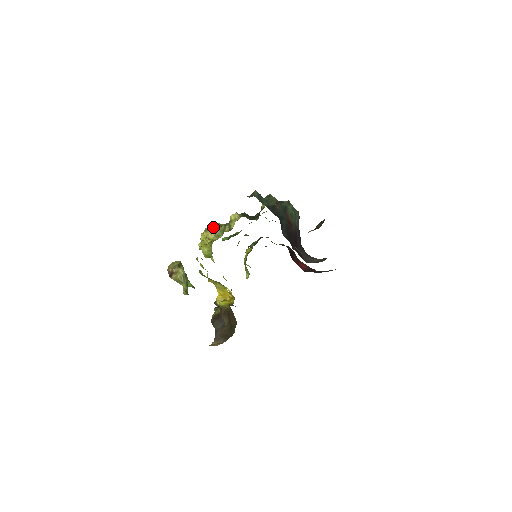
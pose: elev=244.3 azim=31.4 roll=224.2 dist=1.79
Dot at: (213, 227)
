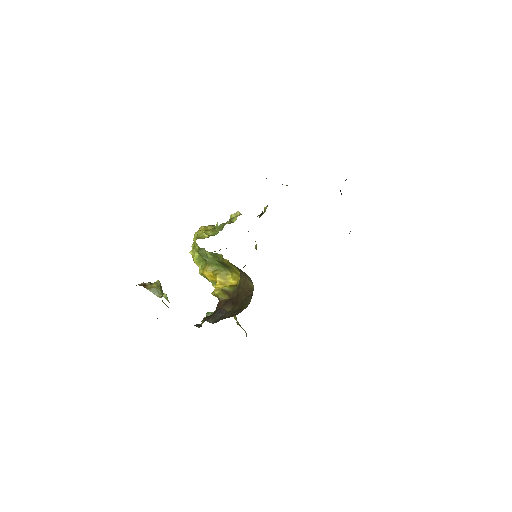
Dot at: (210, 225)
